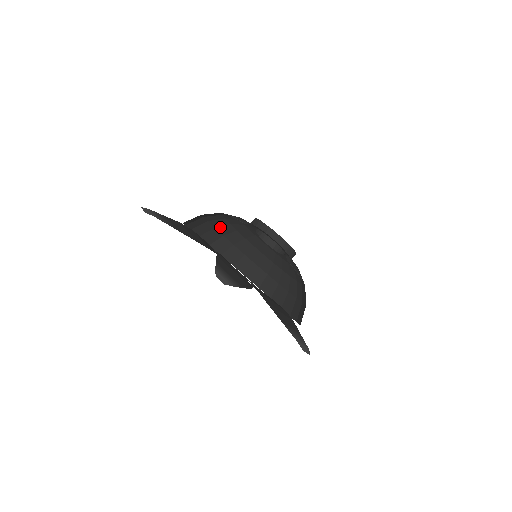
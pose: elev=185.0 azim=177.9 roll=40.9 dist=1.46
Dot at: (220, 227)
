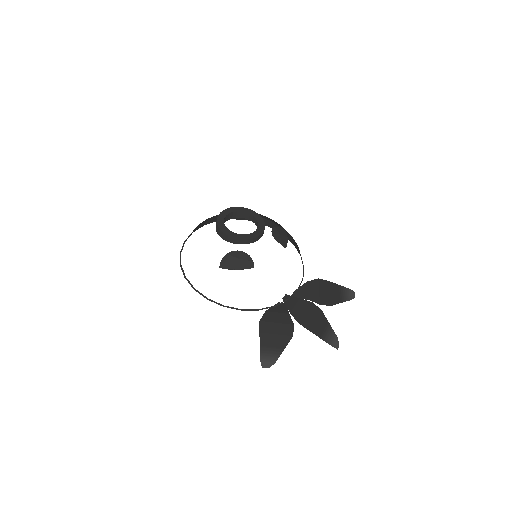
Dot at: occluded
